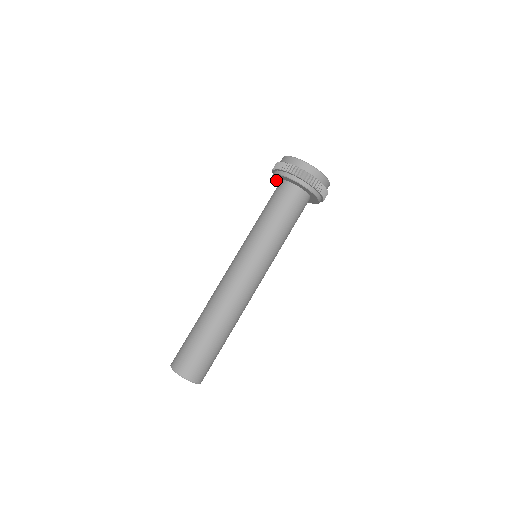
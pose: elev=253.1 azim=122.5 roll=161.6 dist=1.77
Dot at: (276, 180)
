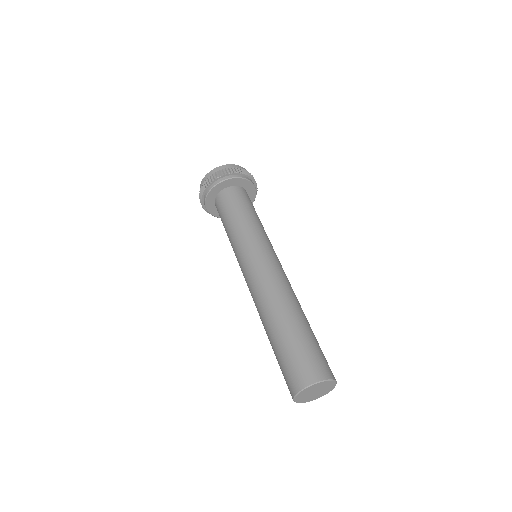
Dot at: (213, 212)
